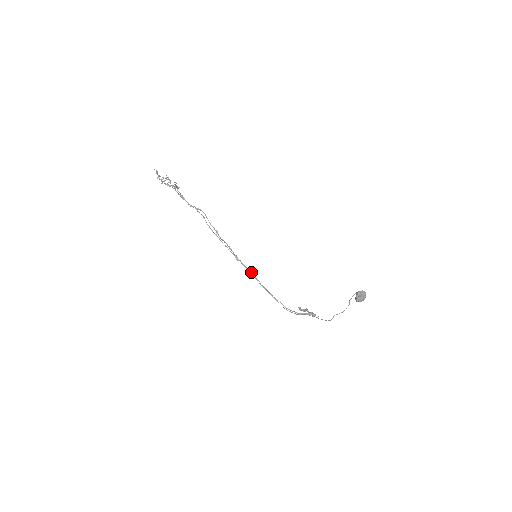
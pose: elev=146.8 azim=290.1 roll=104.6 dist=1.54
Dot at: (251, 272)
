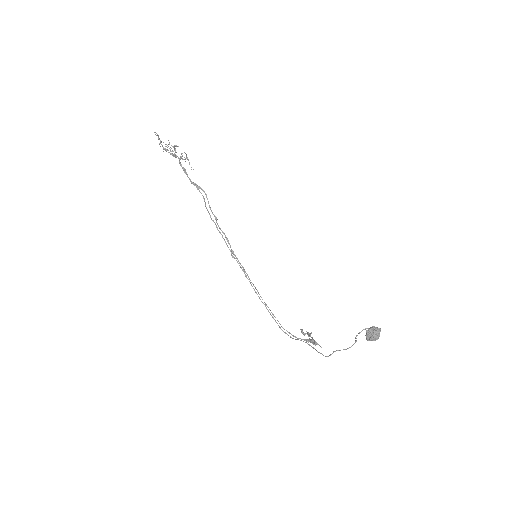
Dot at: occluded
